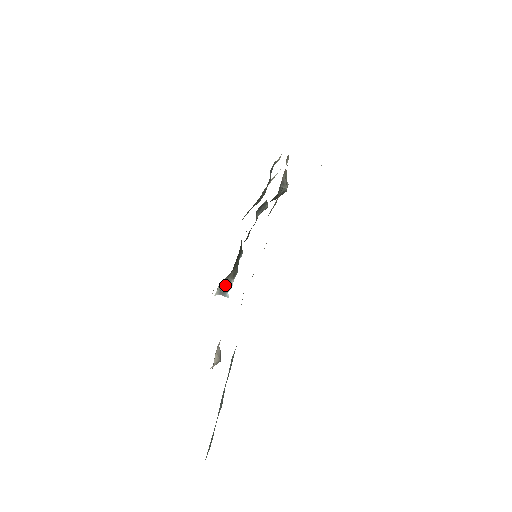
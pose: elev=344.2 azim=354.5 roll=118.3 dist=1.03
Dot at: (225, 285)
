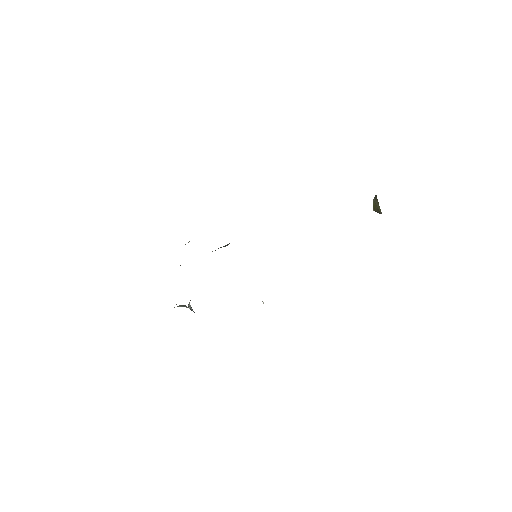
Dot at: (190, 305)
